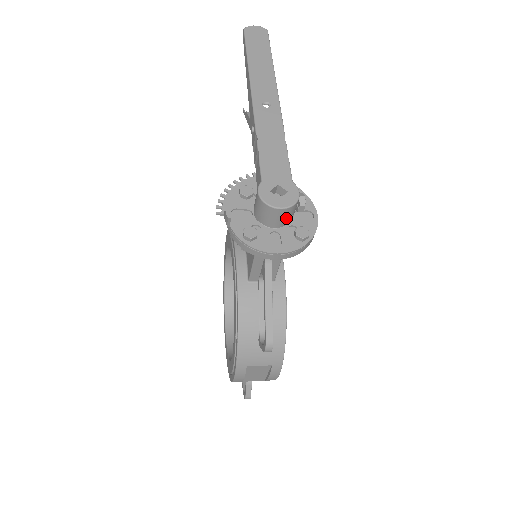
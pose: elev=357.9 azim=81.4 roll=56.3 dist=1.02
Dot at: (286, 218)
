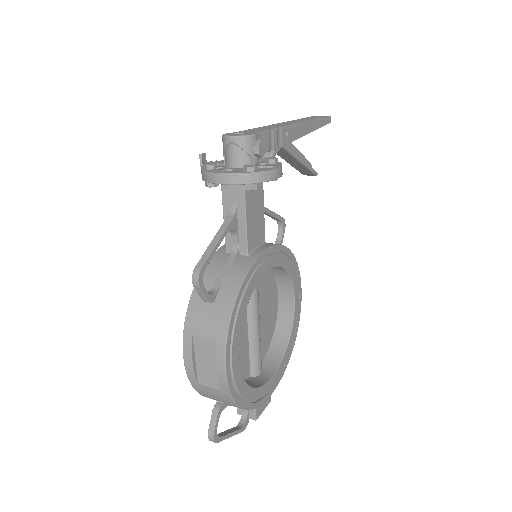
Dot at: (241, 155)
